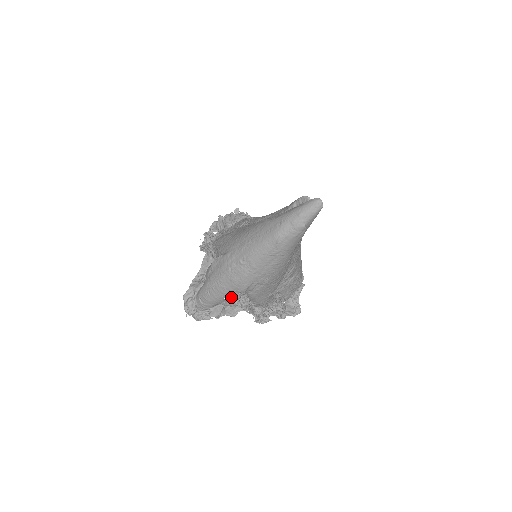
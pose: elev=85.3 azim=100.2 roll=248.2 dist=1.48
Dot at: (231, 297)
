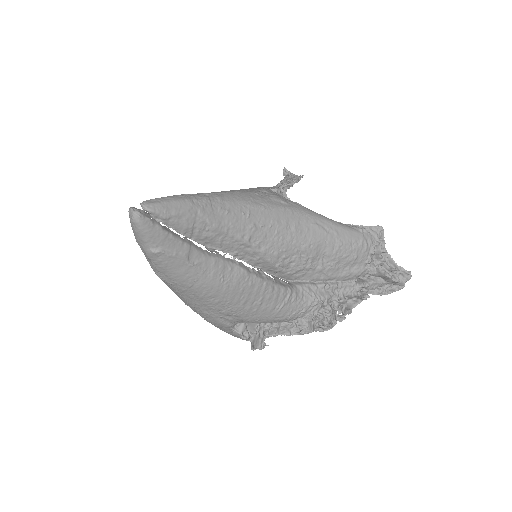
Dot at: occluded
